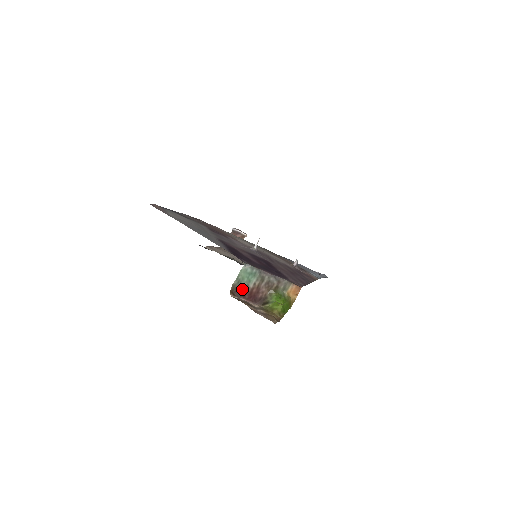
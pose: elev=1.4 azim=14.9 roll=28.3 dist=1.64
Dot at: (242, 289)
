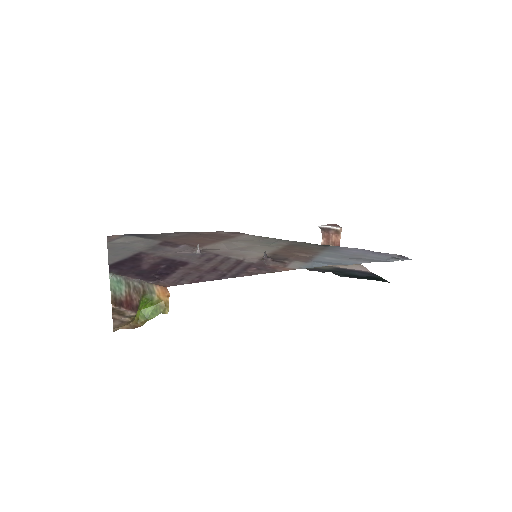
Dot at: (119, 299)
